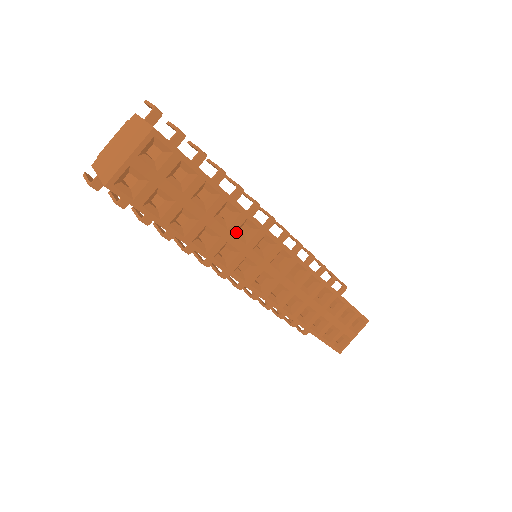
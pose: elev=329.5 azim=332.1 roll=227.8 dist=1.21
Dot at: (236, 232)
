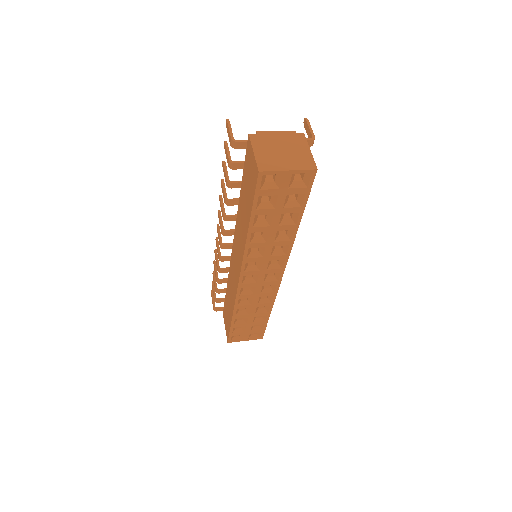
Dot at: (274, 245)
